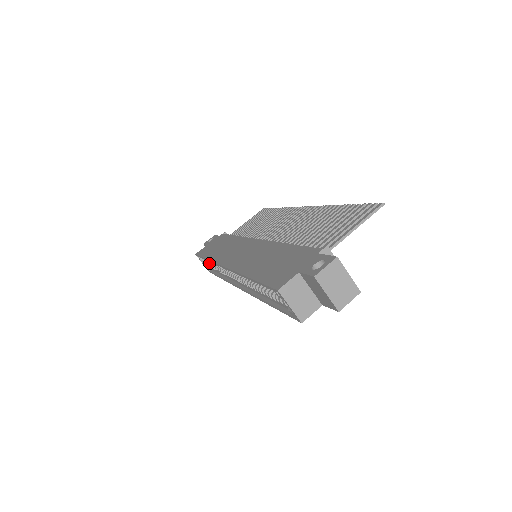
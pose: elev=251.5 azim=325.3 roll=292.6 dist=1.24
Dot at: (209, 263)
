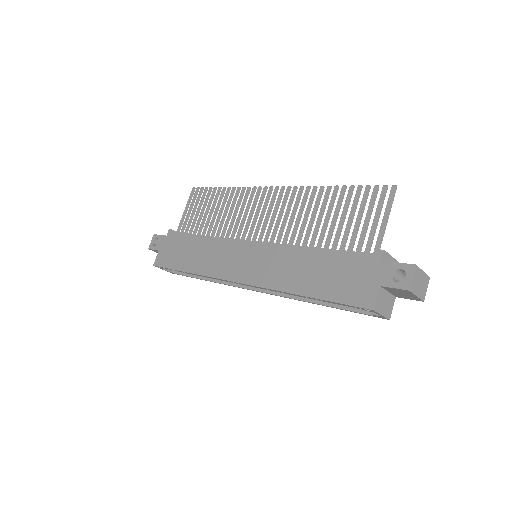
Dot at: occluded
